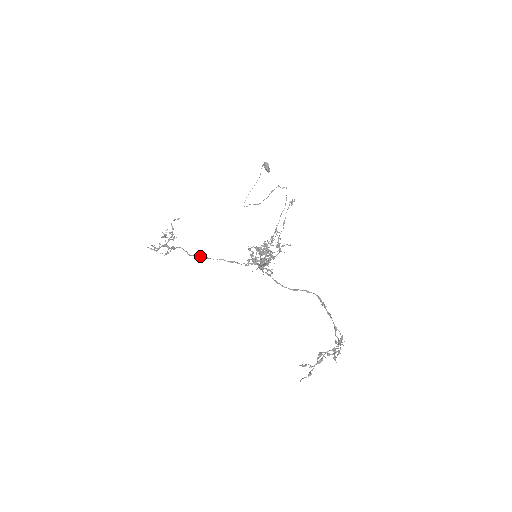
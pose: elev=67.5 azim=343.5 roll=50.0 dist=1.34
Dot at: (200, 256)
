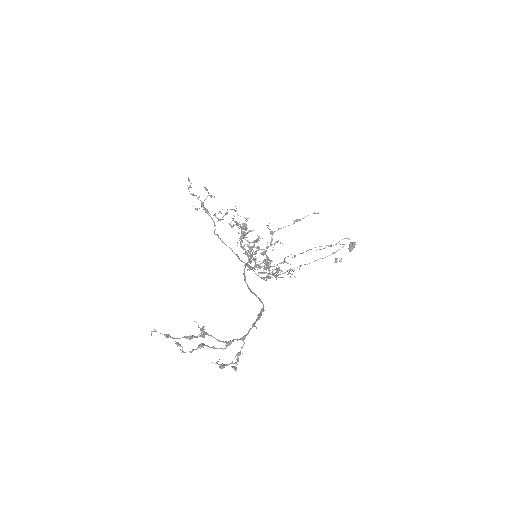
Dot at: (220, 238)
